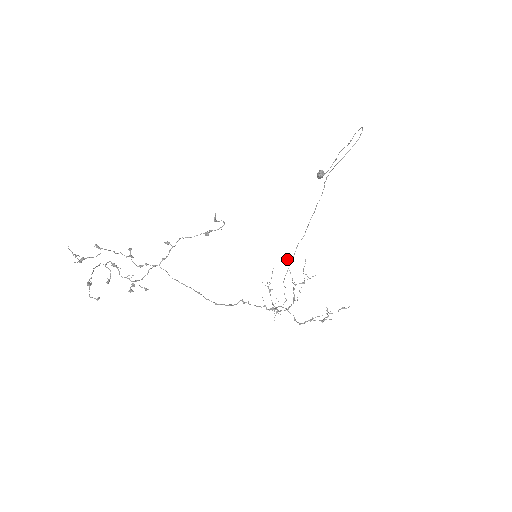
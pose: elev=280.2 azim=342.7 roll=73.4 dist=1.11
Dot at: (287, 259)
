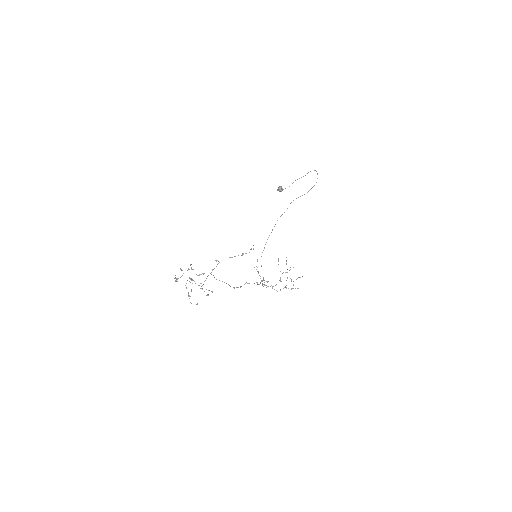
Dot at: (278, 259)
